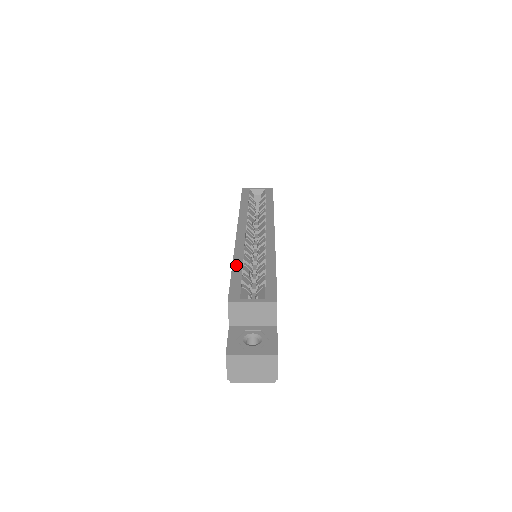
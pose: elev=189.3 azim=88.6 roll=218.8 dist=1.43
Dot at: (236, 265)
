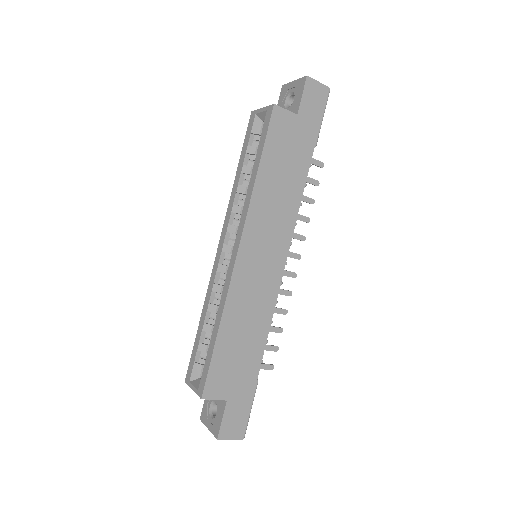
Dot at: (201, 322)
